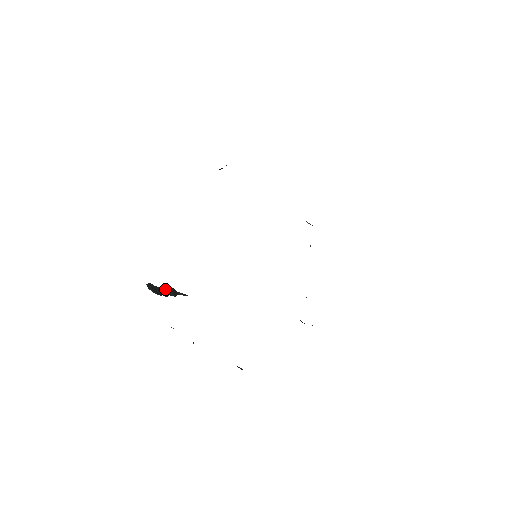
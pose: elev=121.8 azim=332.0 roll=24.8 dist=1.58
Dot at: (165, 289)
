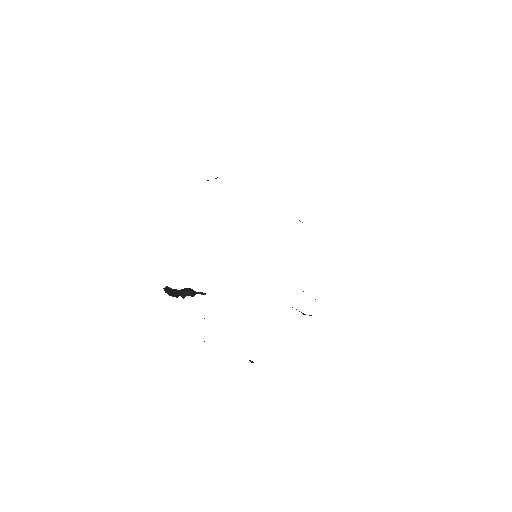
Dot at: (183, 291)
